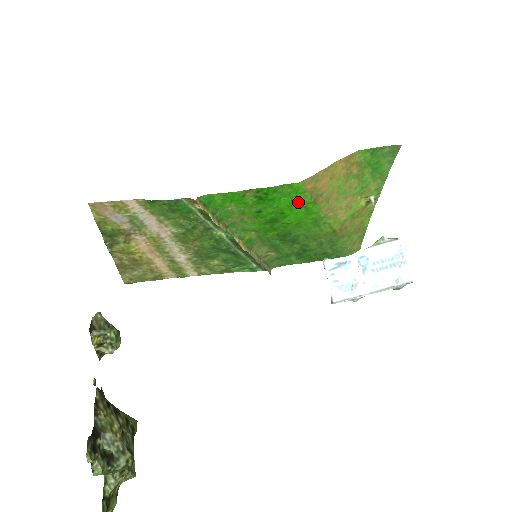
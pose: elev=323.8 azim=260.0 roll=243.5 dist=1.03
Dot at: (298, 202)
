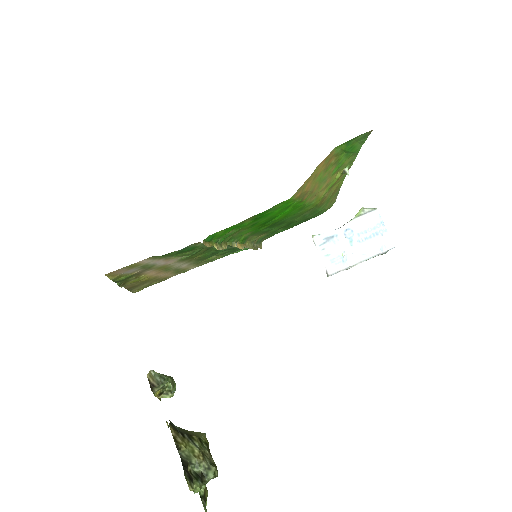
Dot at: (288, 207)
